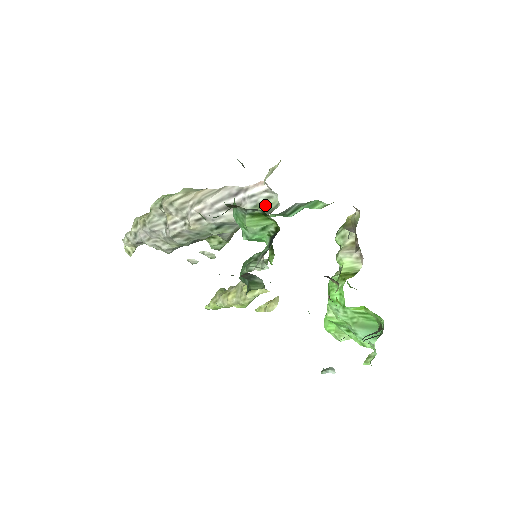
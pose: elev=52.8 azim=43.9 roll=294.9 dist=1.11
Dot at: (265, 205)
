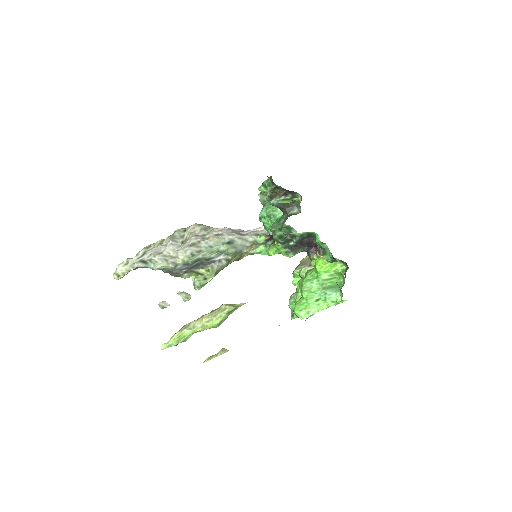
Dot at: occluded
